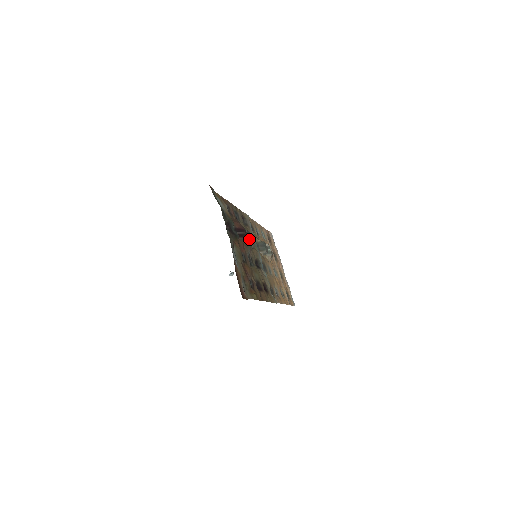
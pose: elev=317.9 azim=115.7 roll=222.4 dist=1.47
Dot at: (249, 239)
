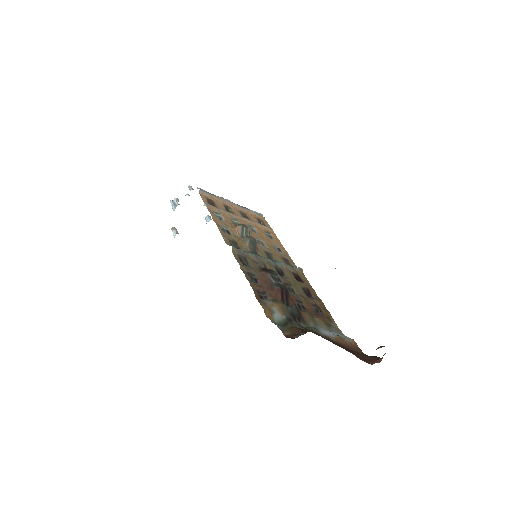
Dot at: (280, 282)
